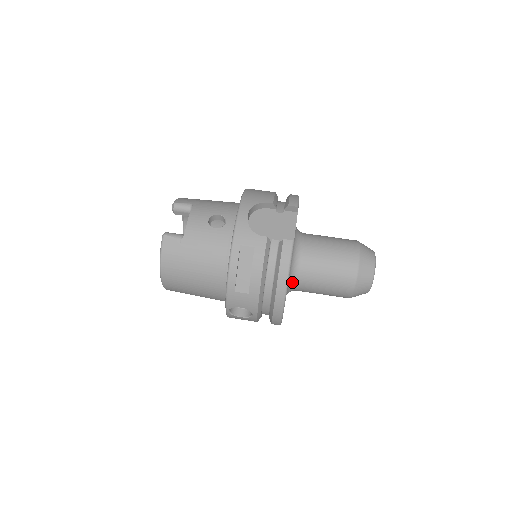
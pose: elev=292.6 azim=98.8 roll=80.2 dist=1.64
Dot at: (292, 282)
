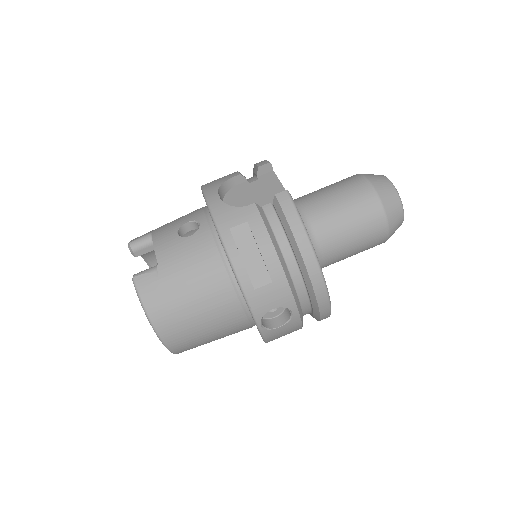
Dot at: occluded
